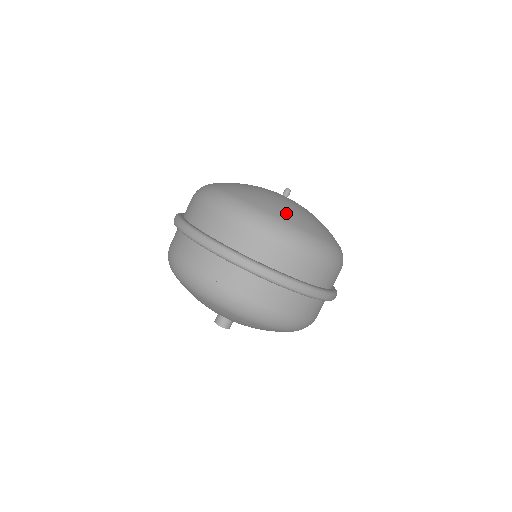
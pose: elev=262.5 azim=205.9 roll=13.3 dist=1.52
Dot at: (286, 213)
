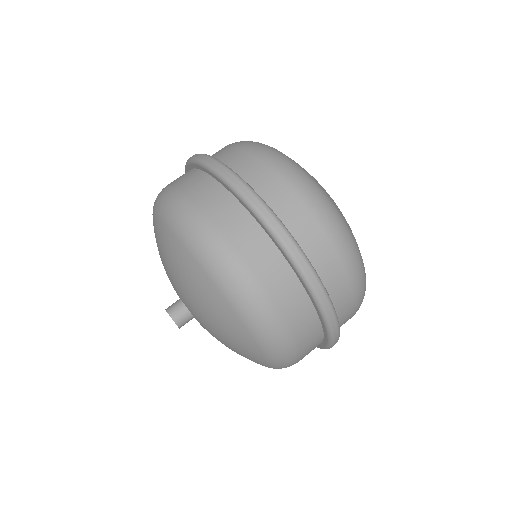
Dot at: occluded
